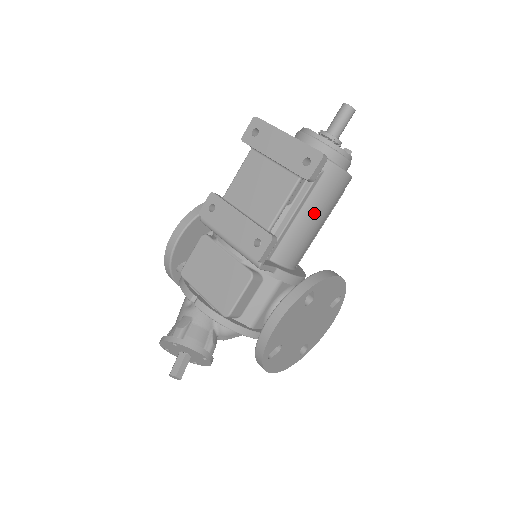
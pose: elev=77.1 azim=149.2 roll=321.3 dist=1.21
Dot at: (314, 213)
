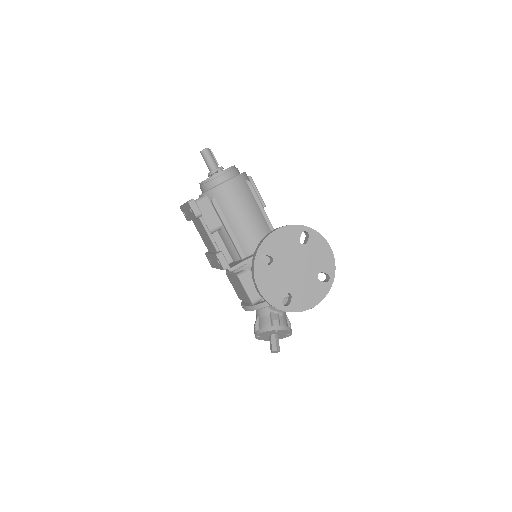
Dot at: (235, 216)
